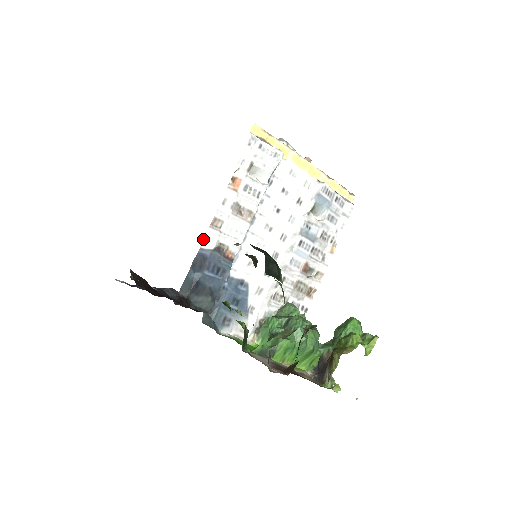
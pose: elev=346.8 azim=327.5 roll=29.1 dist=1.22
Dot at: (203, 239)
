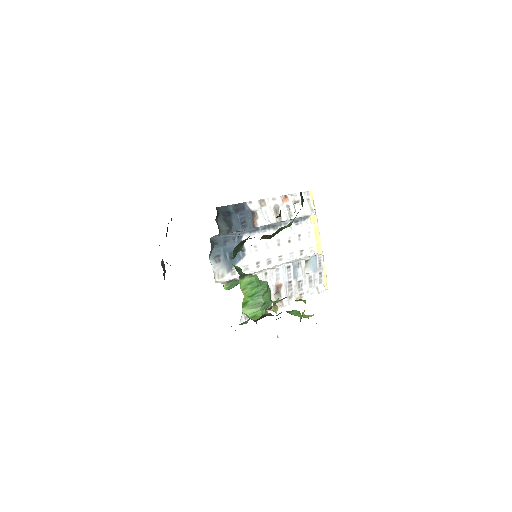
Dot at: (251, 201)
